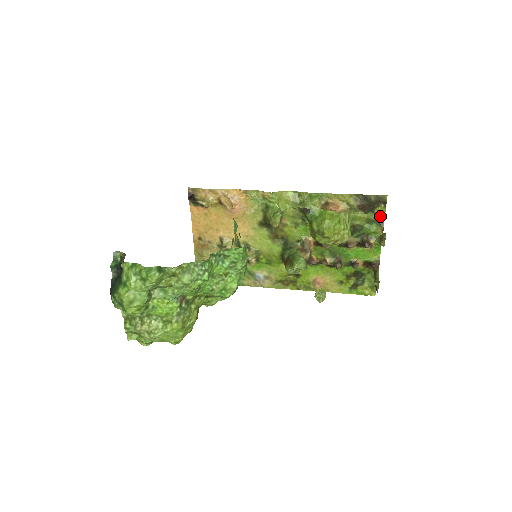
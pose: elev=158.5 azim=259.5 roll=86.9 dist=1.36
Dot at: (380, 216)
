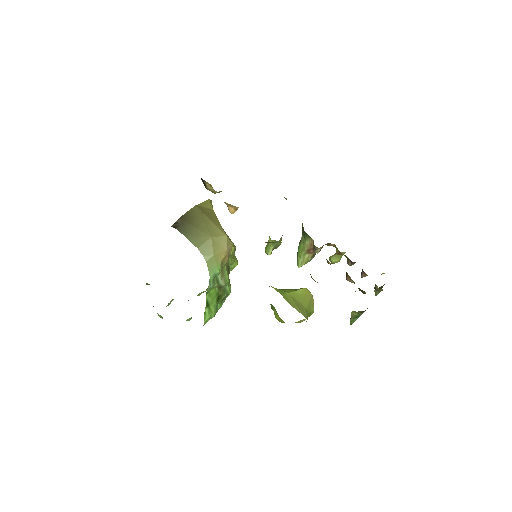
Dot at: occluded
